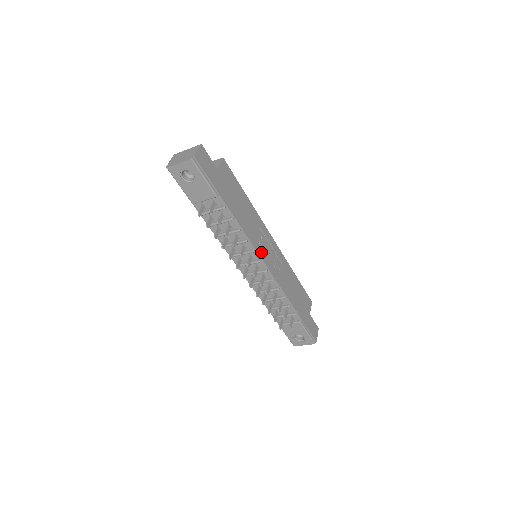
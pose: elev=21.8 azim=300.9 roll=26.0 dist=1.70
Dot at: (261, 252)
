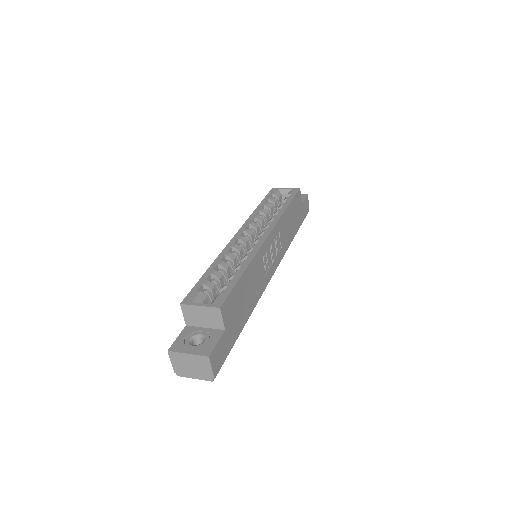
Dot at: (269, 274)
